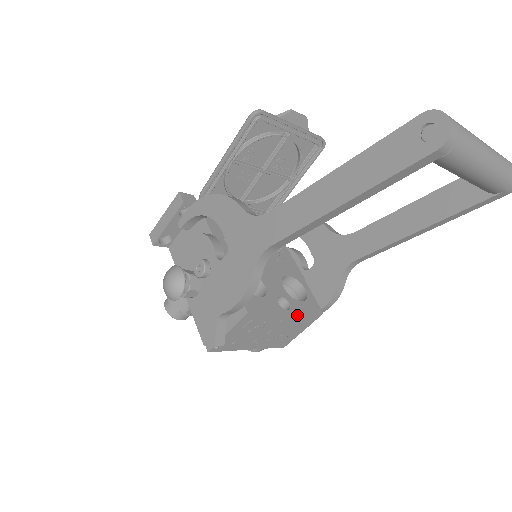
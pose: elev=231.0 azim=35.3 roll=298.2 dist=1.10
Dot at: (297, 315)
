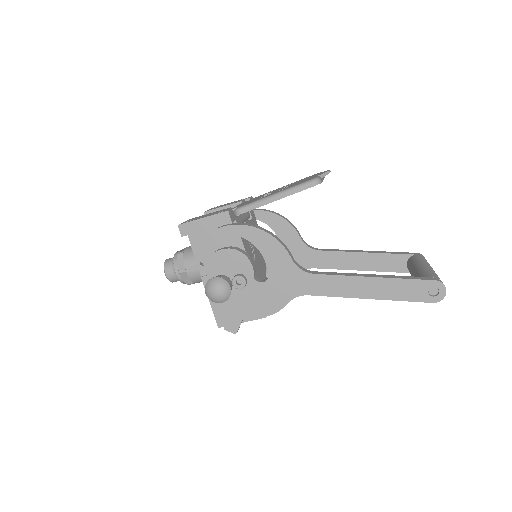
Dot at: occluded
